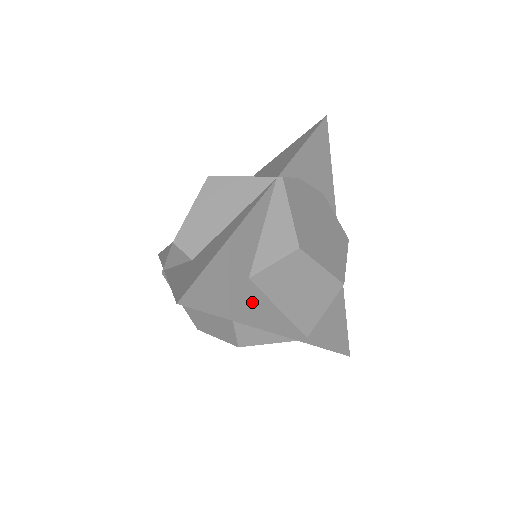
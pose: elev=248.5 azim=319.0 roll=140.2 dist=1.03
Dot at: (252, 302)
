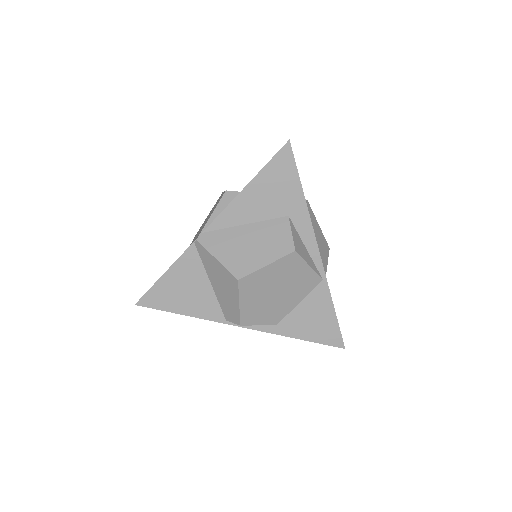
Dot at: occluded
